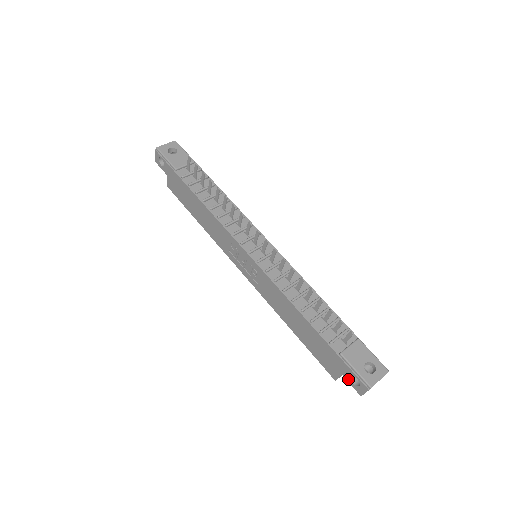
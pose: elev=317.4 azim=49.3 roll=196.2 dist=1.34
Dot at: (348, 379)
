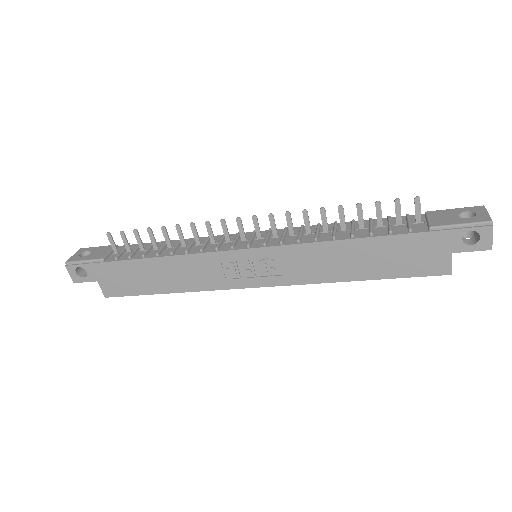
Dot at: (462, 248)
